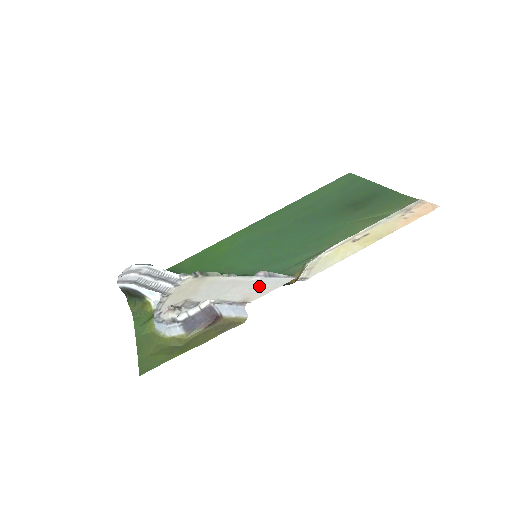
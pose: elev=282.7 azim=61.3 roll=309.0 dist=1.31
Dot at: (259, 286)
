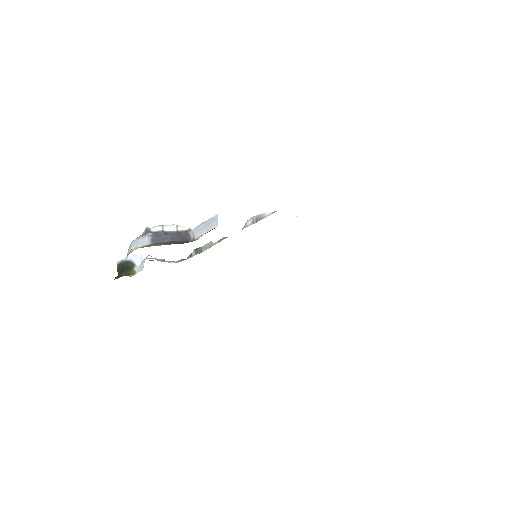
Dot at: occluded
